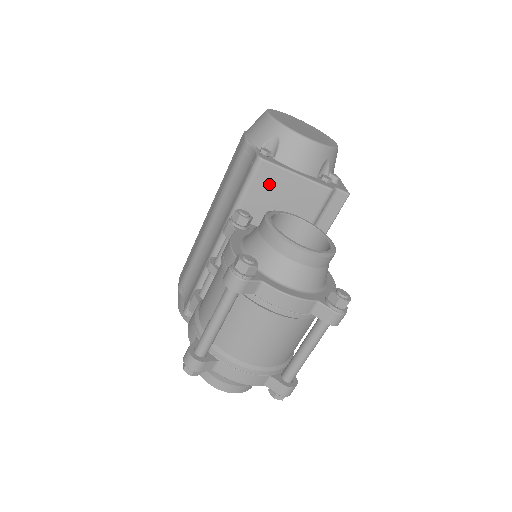
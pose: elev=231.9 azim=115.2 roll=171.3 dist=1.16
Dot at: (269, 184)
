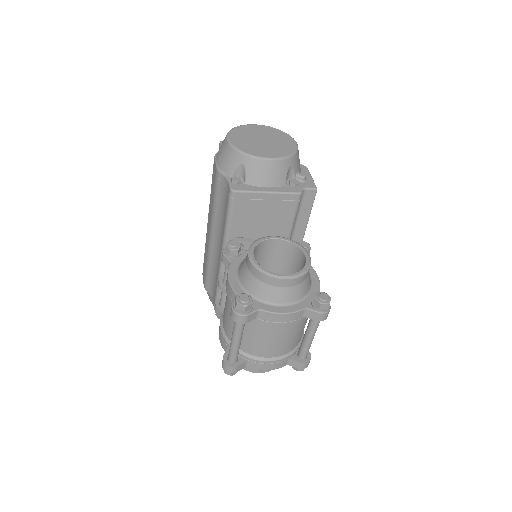
Dot at: (247, 206)
